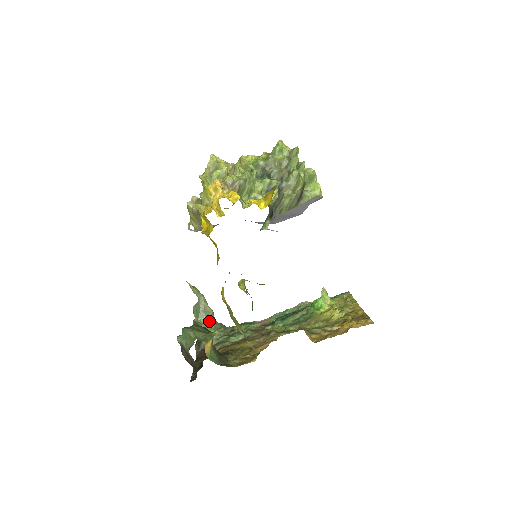
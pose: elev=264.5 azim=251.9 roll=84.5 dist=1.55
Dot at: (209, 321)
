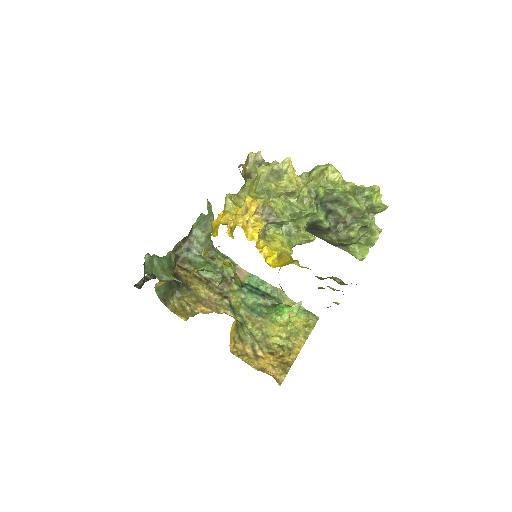
Dot at: (202, 236)
